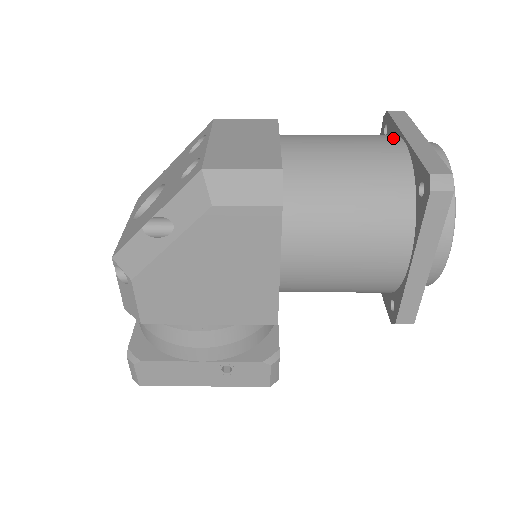
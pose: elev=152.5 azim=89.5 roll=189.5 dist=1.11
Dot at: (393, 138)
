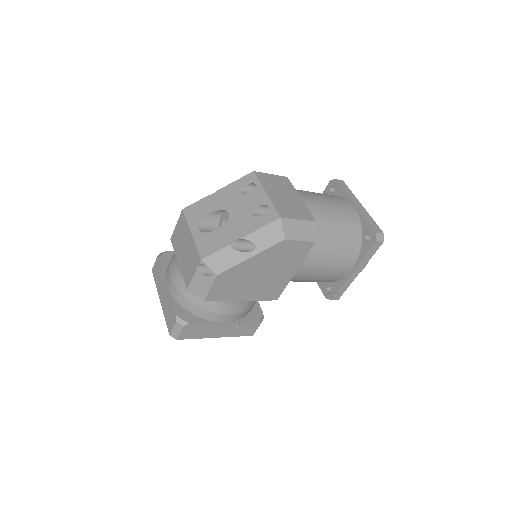
Dot at: (347, 202)
